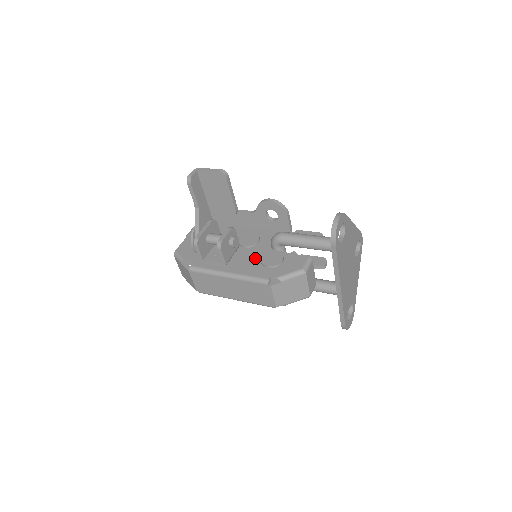
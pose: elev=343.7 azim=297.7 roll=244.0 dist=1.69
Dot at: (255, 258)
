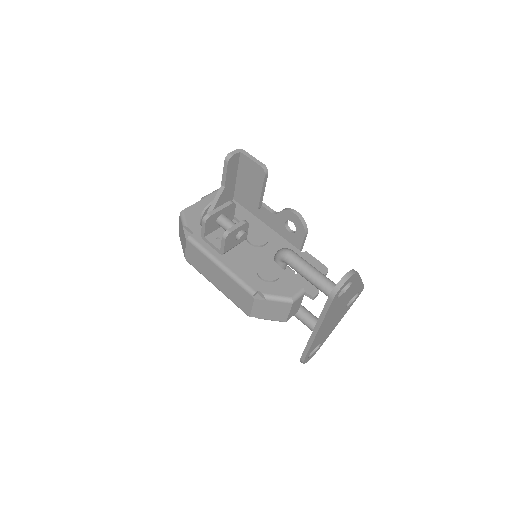
Dot at: (254, 261)
